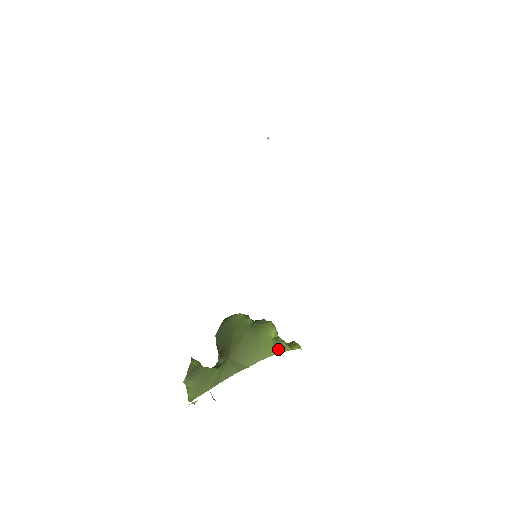
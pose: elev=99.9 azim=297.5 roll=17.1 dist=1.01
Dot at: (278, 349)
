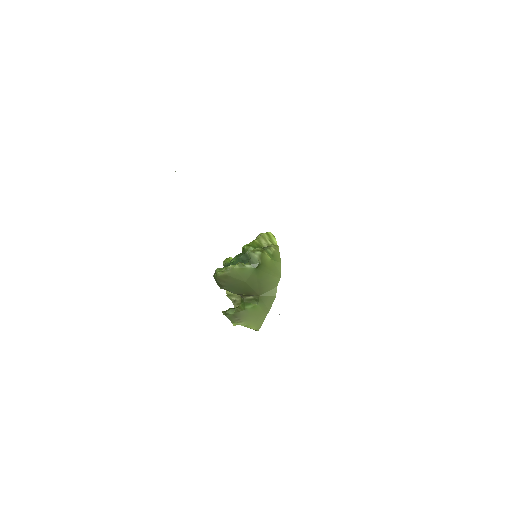
Dot at: (278, 259)
